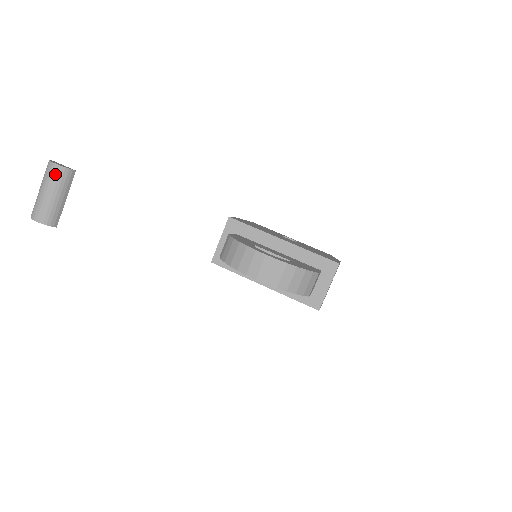
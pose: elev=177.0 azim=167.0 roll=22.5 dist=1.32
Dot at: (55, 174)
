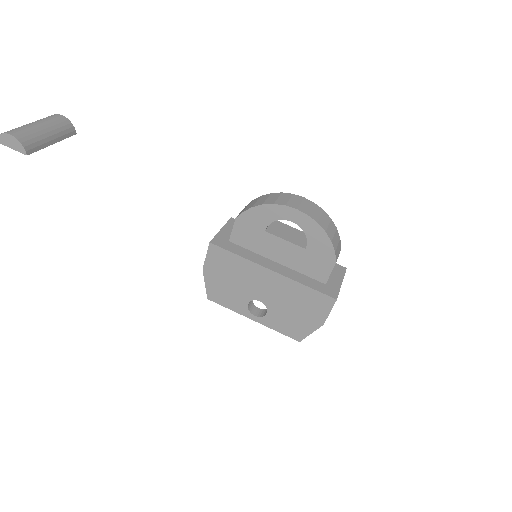
Dot at: (58, 120)
